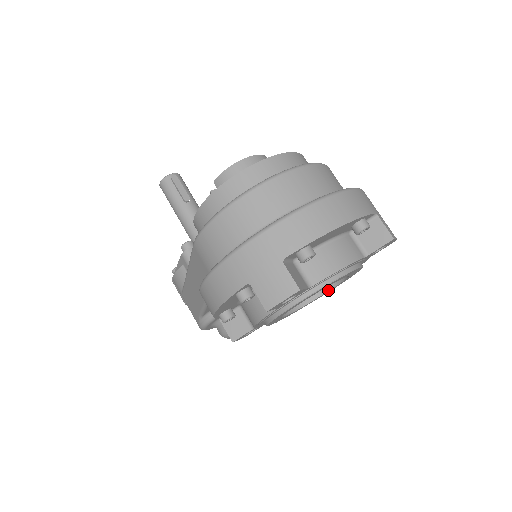
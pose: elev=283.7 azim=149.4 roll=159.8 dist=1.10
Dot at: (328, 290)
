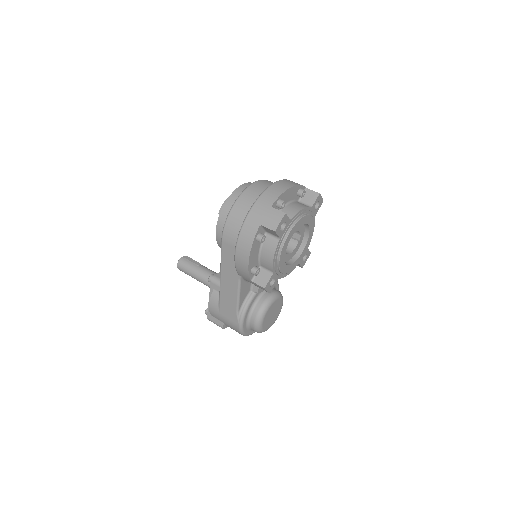
Dot at: (304, 248)
